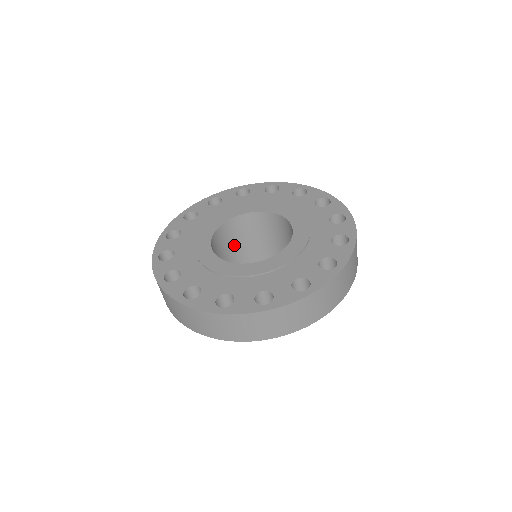
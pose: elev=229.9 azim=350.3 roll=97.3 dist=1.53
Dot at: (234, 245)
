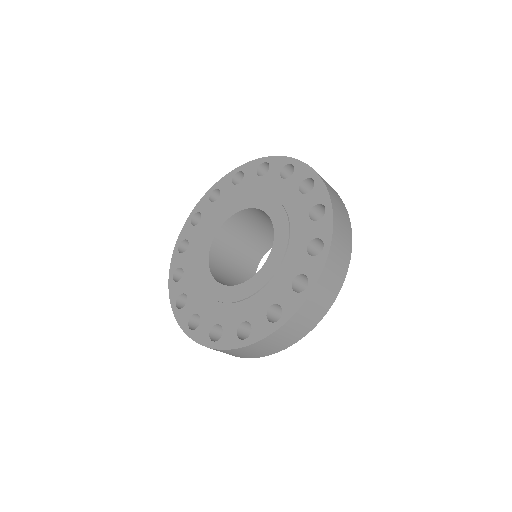
Dot at: (266, 223)
